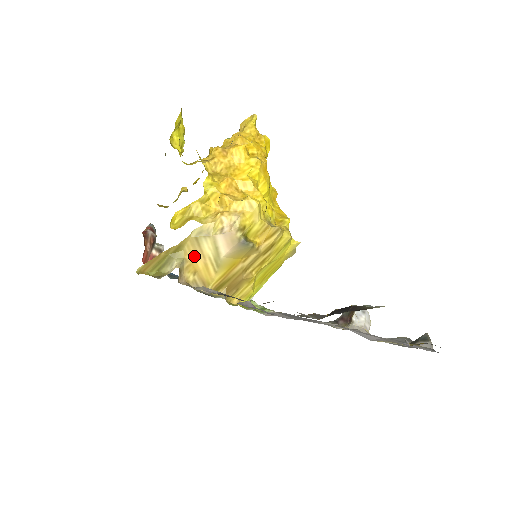
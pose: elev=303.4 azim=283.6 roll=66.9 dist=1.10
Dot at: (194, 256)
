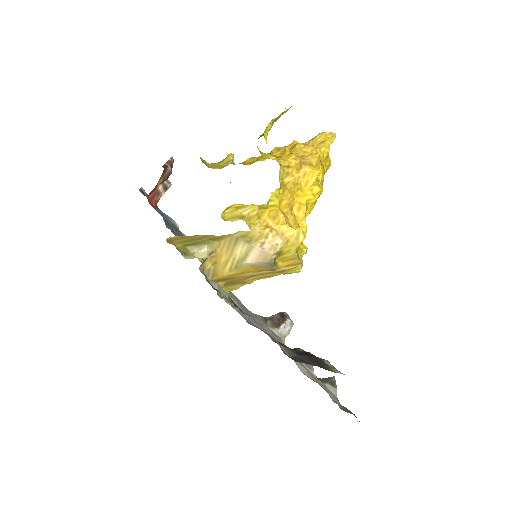
Dot at: (224, 250)
